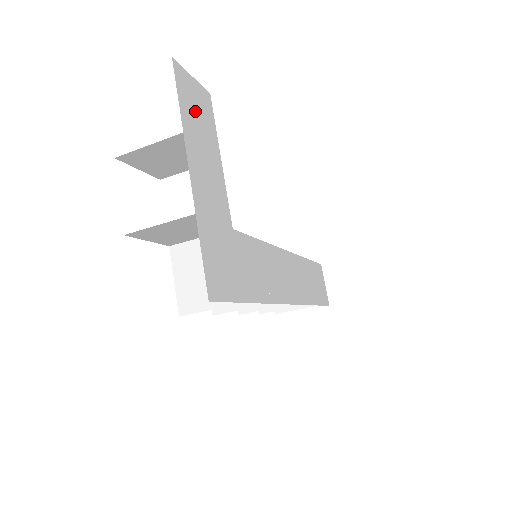
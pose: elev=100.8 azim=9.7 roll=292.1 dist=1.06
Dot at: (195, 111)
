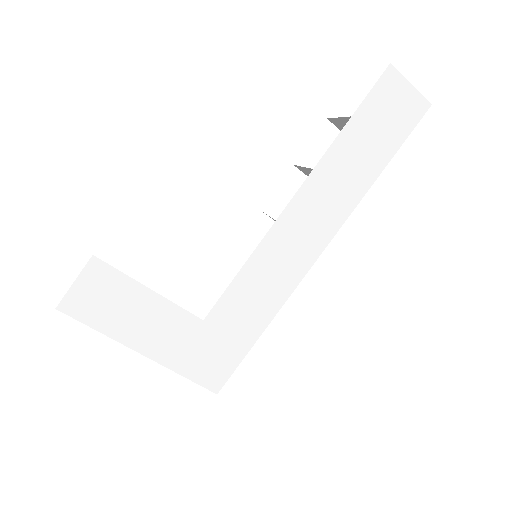
Dot at: (103, 304)
